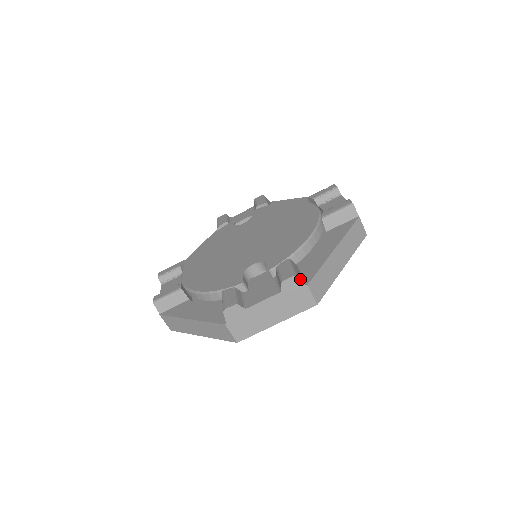
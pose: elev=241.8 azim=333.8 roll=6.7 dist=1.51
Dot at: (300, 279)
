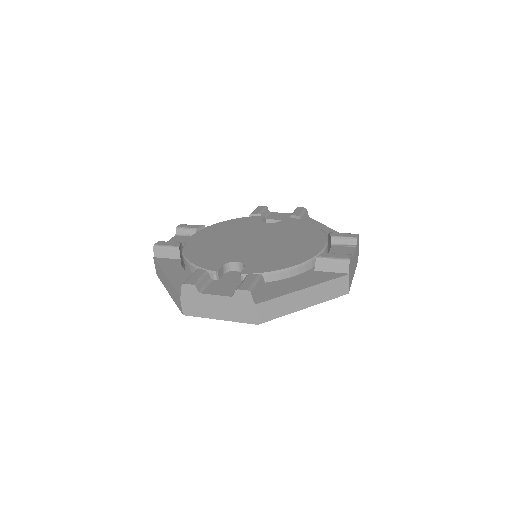
Dot at: (253, 296)
